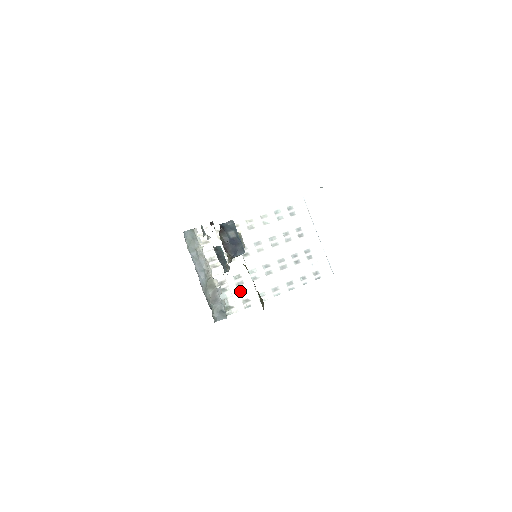
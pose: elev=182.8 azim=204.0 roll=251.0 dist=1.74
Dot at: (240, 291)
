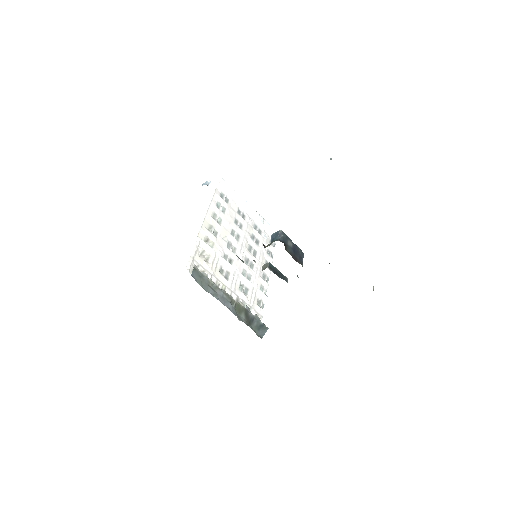
Dot at: (251, 298)
